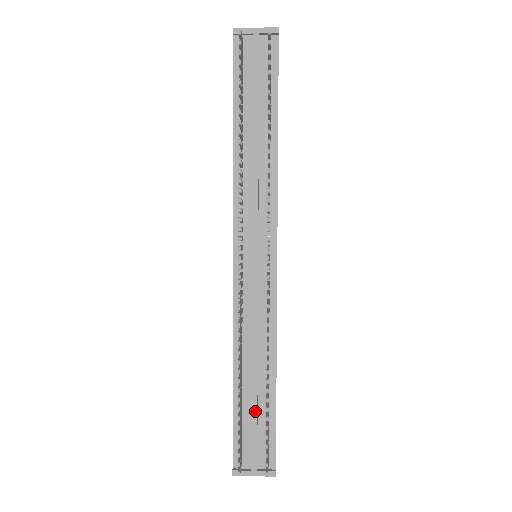
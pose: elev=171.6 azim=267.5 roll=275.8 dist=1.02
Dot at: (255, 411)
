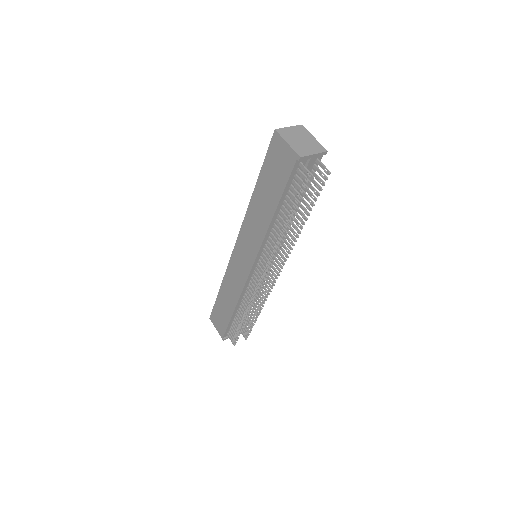
Dot at: occluded
